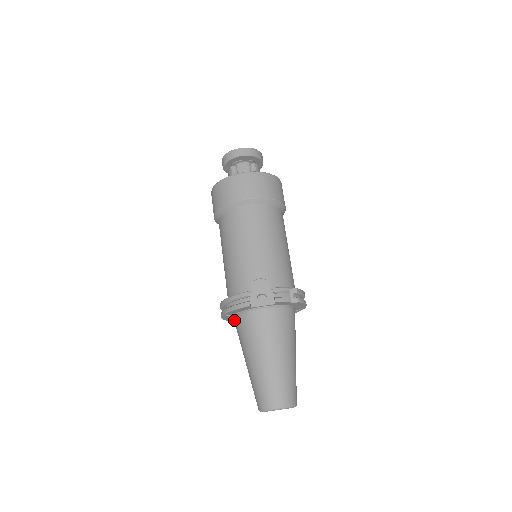
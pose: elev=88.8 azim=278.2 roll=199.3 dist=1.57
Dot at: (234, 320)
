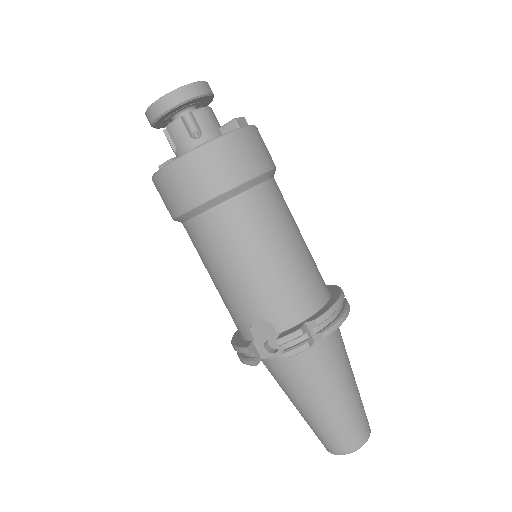
Dot at: occluded
